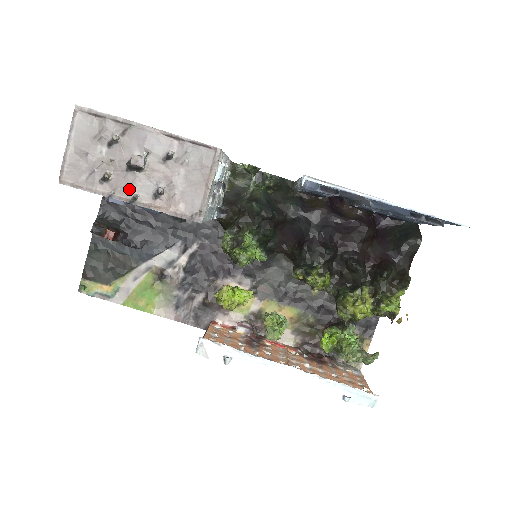
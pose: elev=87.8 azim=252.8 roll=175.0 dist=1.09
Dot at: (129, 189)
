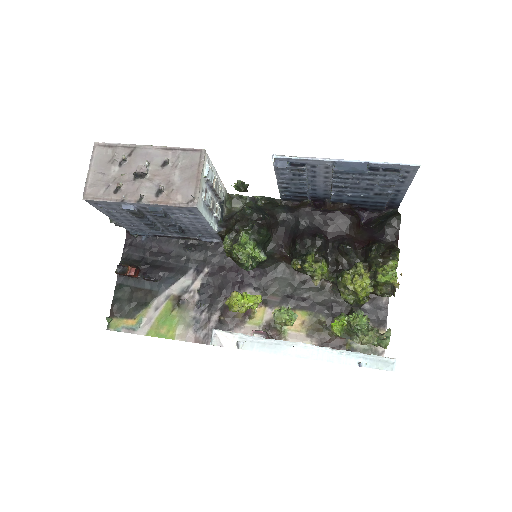
Dot at: (137, 193)
